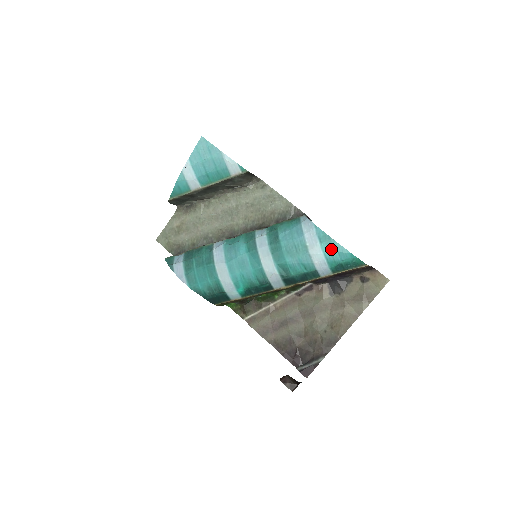
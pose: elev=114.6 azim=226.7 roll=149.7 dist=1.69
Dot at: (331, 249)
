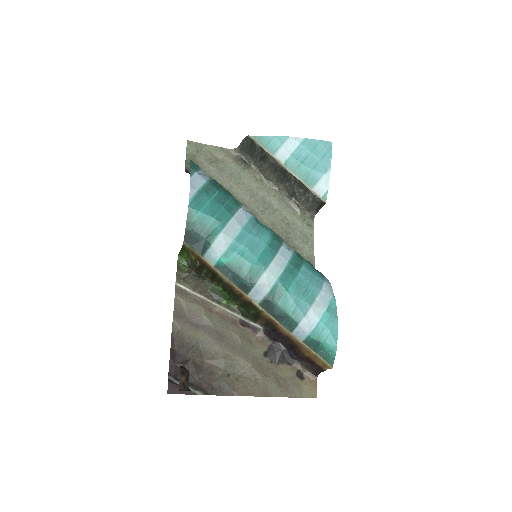
Dot at: (329, 324)
